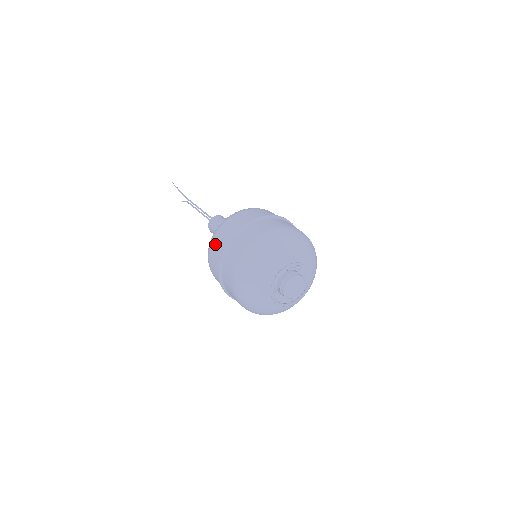
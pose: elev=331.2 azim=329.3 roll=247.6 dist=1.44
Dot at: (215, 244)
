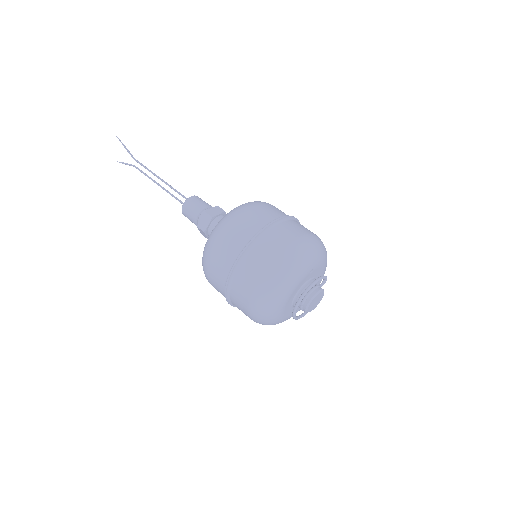
Dot at: (231, 234)
